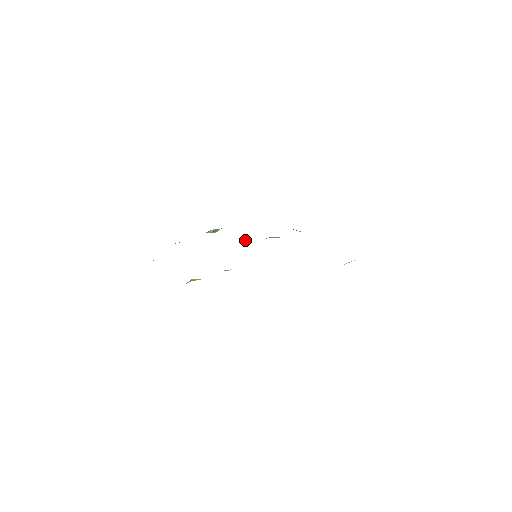
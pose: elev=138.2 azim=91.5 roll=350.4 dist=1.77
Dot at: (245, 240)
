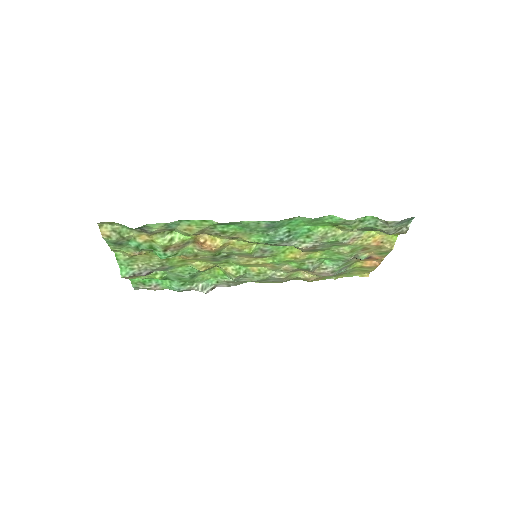
Dot at: (242, 272)
